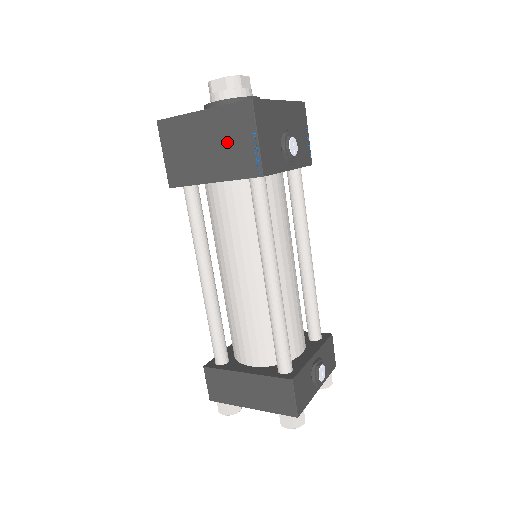
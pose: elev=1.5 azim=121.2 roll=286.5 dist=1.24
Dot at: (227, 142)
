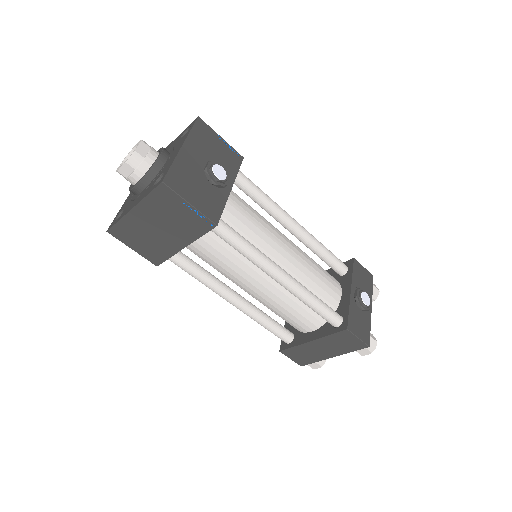
Dot at: (170, 218)
